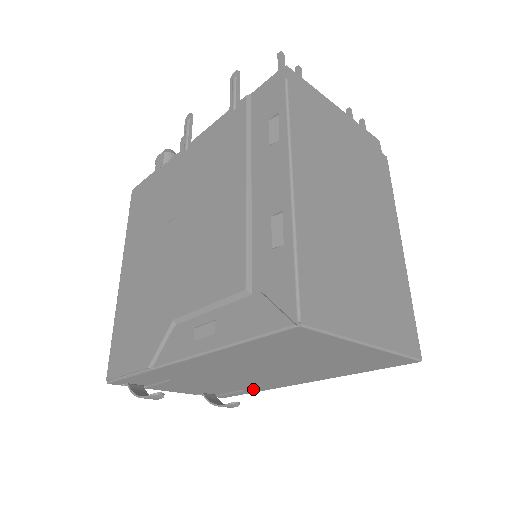
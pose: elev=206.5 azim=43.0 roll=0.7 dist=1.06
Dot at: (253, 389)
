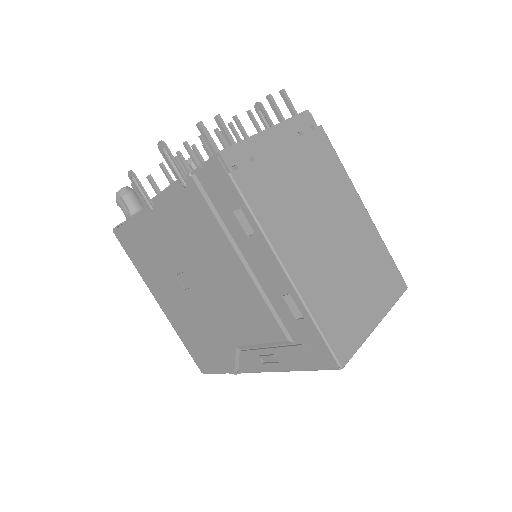
Dot at: occluded
